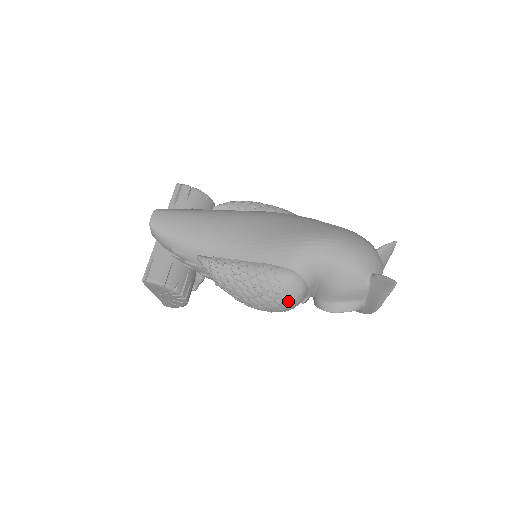
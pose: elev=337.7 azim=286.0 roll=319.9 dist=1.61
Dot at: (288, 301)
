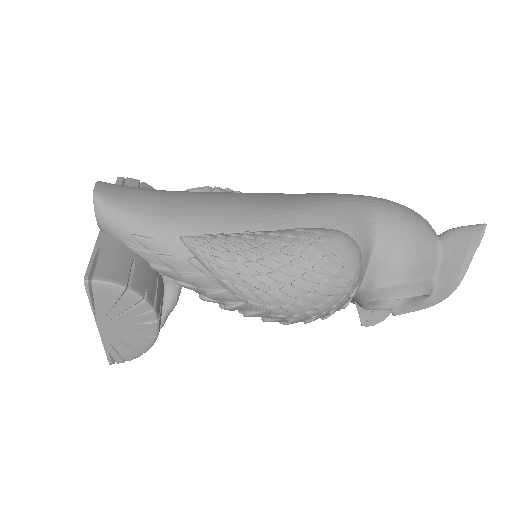
Dot at: (344, 279)
